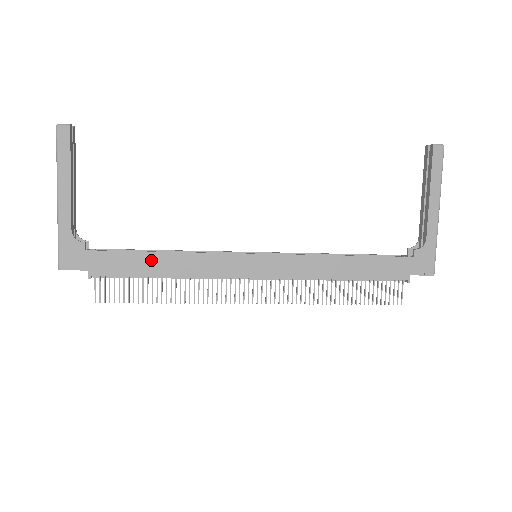
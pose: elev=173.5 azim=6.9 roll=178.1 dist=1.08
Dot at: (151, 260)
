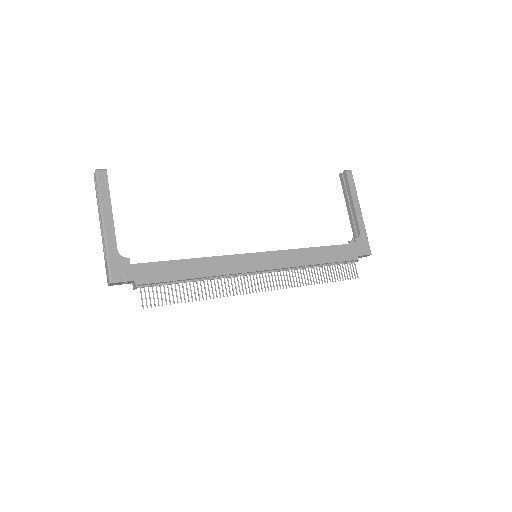
Dot at: (183, 266)
